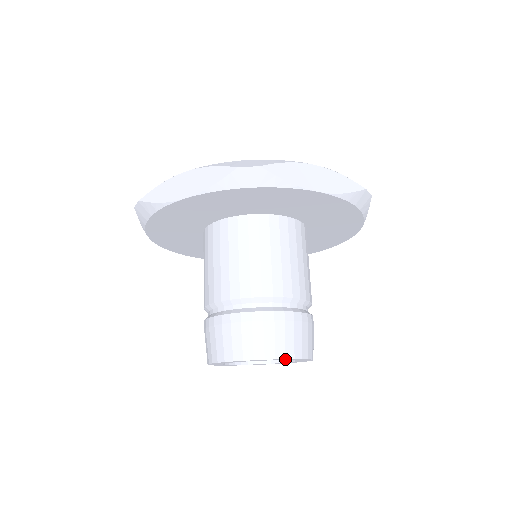
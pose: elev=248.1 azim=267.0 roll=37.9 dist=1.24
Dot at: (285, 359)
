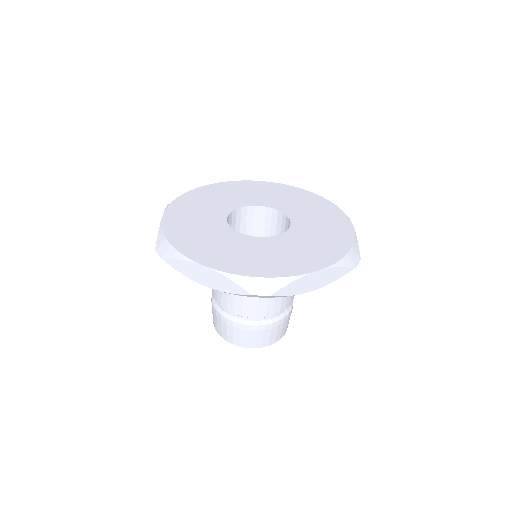
Dot at: occluded
